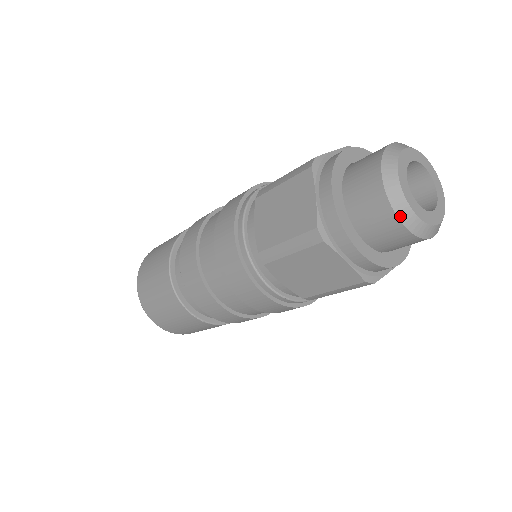
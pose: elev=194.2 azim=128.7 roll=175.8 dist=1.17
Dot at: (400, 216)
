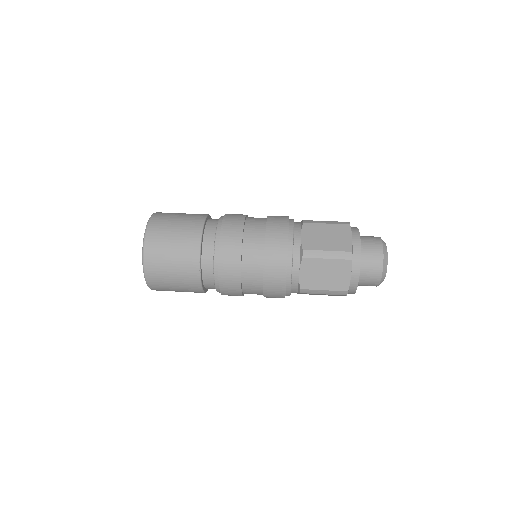
Dot at: (384, 267)
